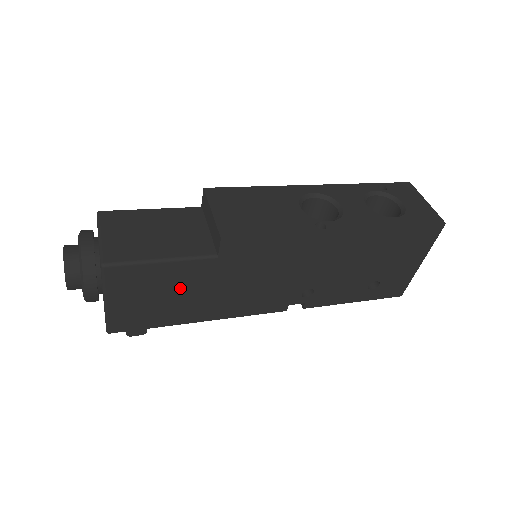
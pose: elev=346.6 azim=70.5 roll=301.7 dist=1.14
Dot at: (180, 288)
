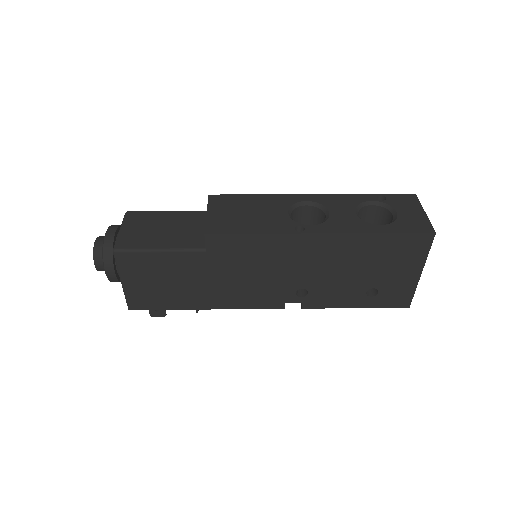
Dot at: (180, 276)
